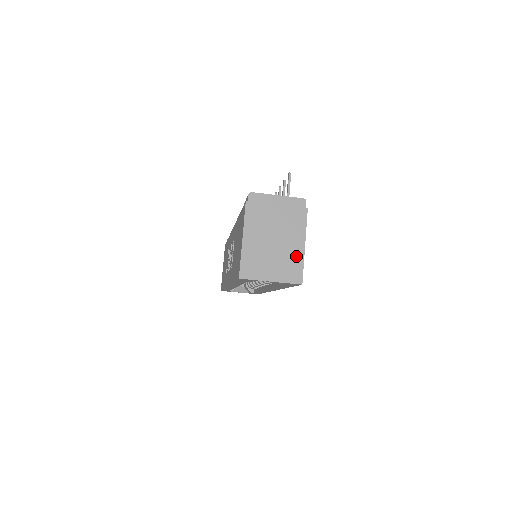
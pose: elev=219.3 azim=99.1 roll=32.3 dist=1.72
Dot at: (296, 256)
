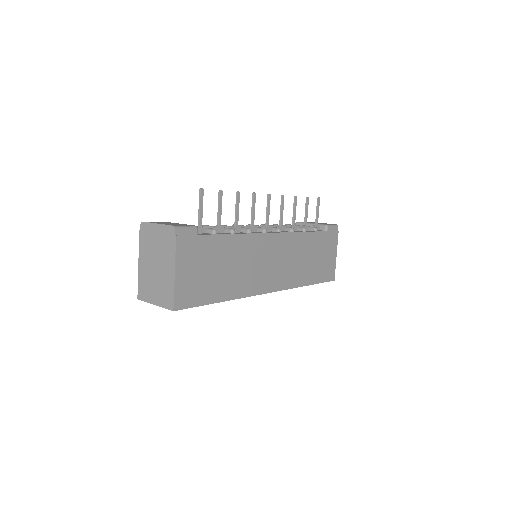
Dot at: (169, 283)
